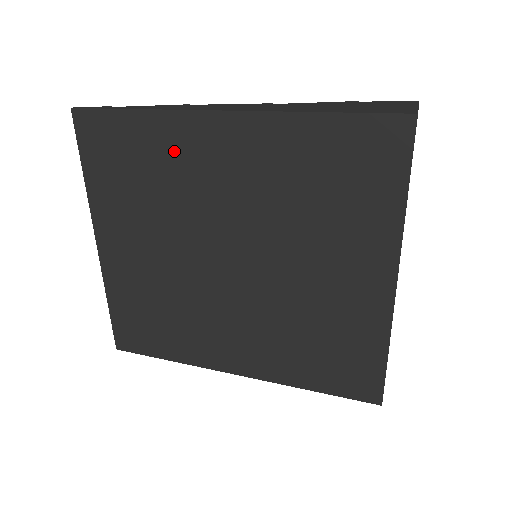
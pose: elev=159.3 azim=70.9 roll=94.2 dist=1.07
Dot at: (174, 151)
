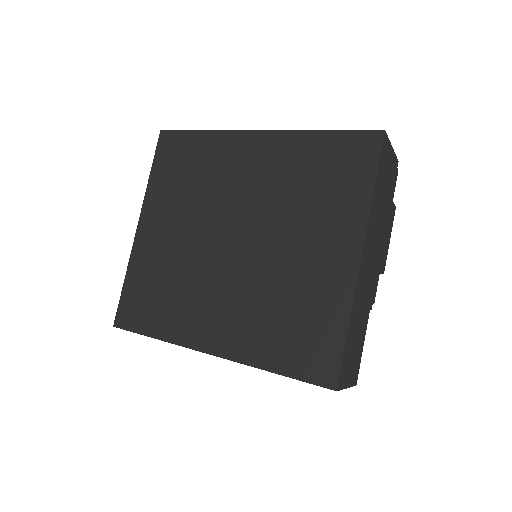
Dot at: (218, 156)
